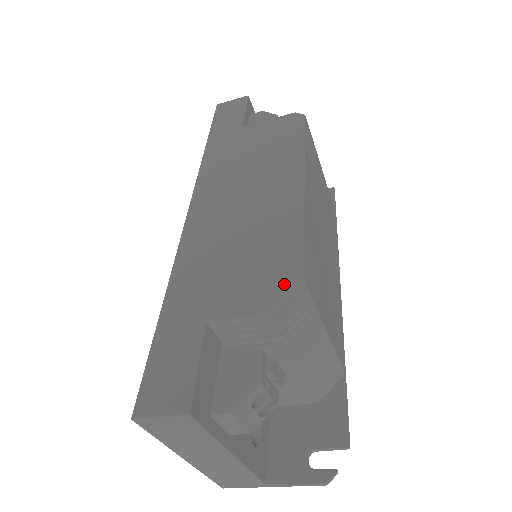
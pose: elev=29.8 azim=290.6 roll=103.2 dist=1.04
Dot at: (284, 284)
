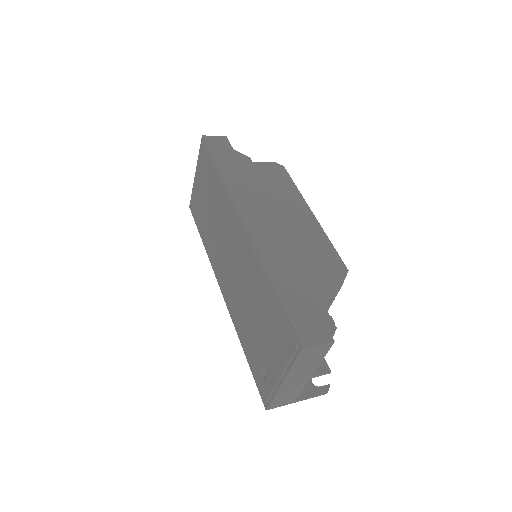
Dot at: (341, 273)
